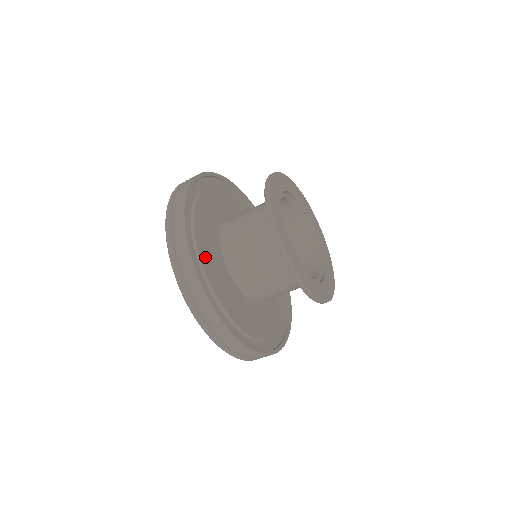
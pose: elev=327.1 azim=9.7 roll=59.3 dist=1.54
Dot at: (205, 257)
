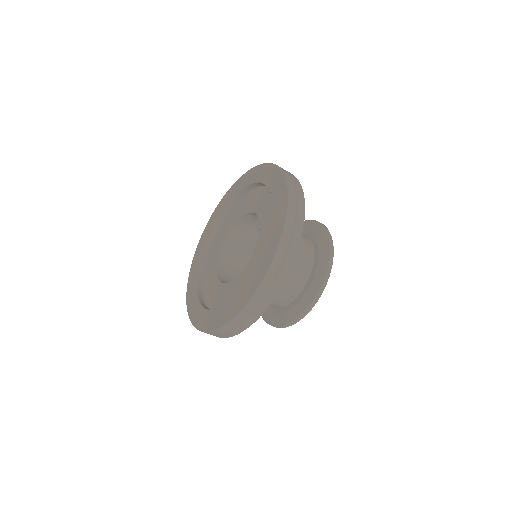
Dot at: occluded
